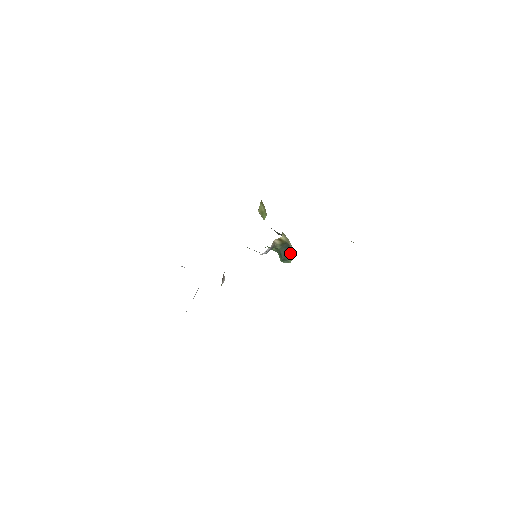
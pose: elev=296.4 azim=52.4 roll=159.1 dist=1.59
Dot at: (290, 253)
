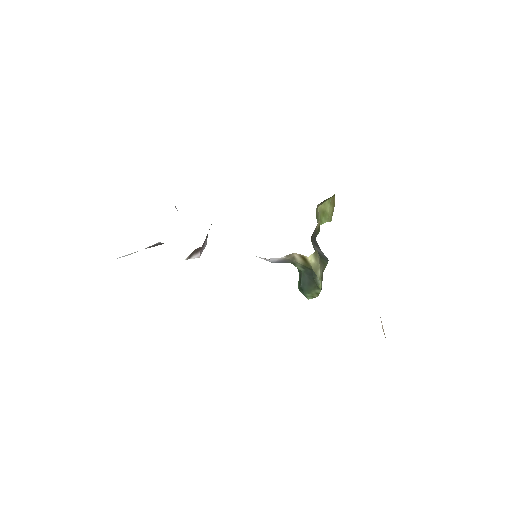
Dot at: (313, 286)
